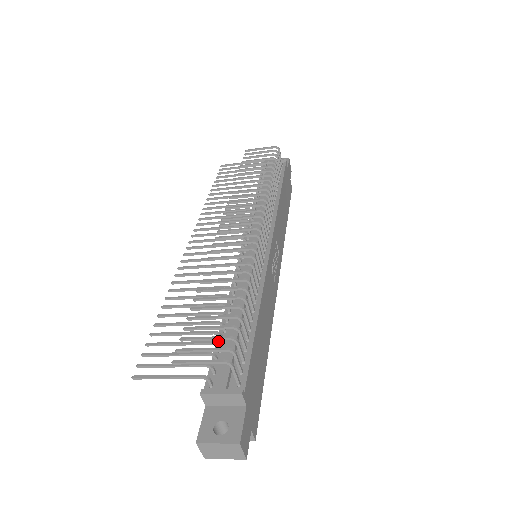
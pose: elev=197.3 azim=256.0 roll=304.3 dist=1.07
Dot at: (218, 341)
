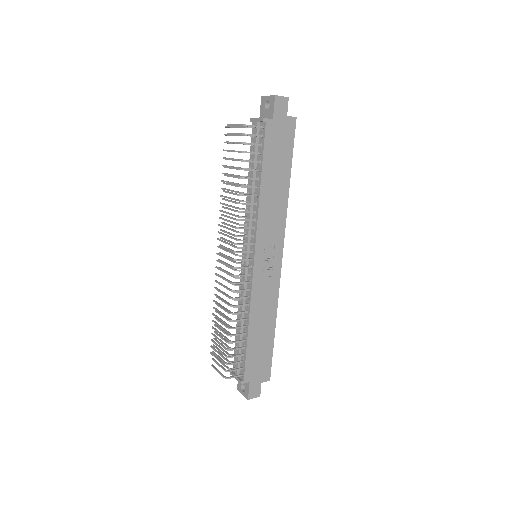
Dot at: occluded
